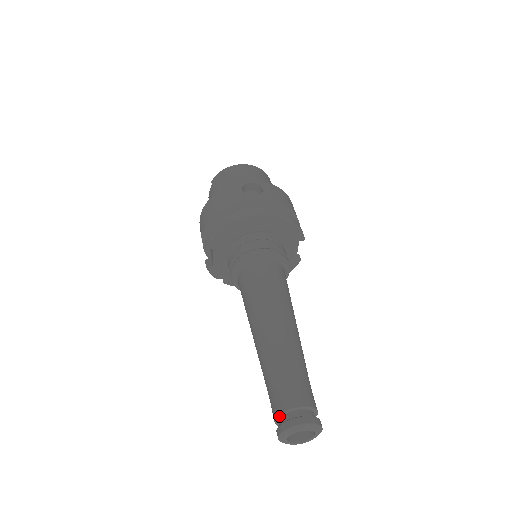
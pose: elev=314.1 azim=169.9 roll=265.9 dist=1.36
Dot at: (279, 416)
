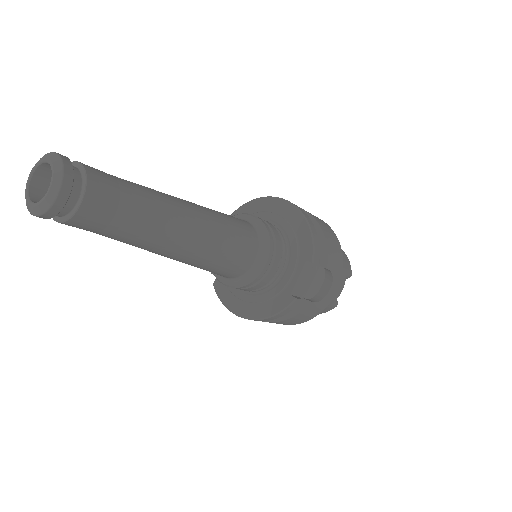
Dot at: occluded
